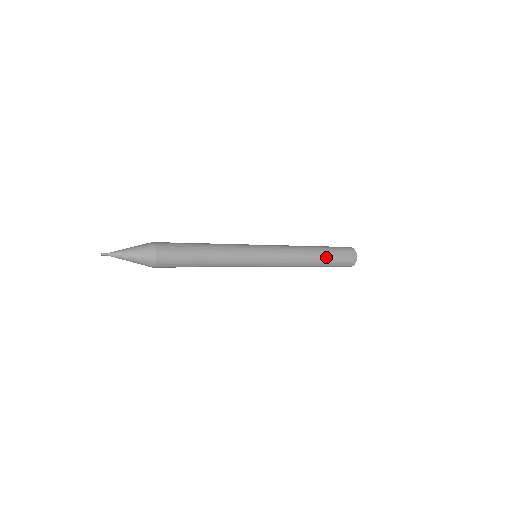
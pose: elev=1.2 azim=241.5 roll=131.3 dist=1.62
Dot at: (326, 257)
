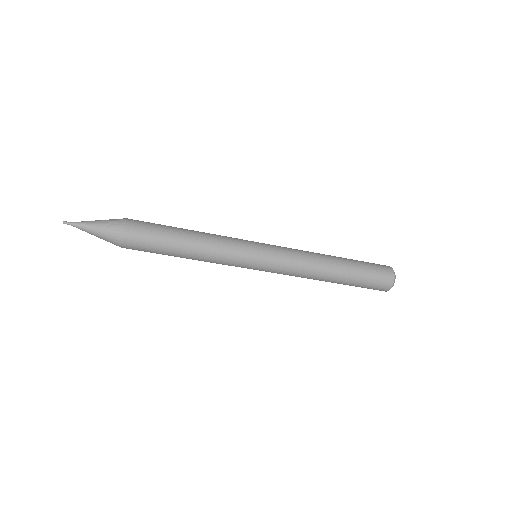
Dot at: (349, 262)
